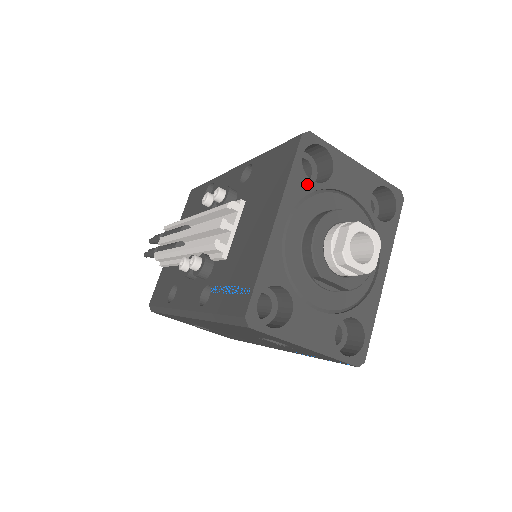
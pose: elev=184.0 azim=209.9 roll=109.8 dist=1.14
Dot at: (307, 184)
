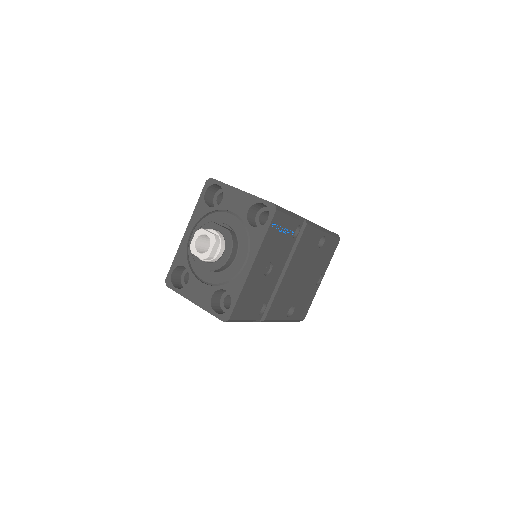
Dot at: (206, 209)
